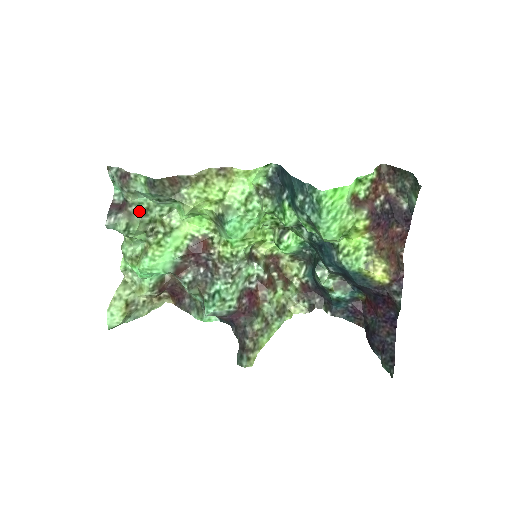
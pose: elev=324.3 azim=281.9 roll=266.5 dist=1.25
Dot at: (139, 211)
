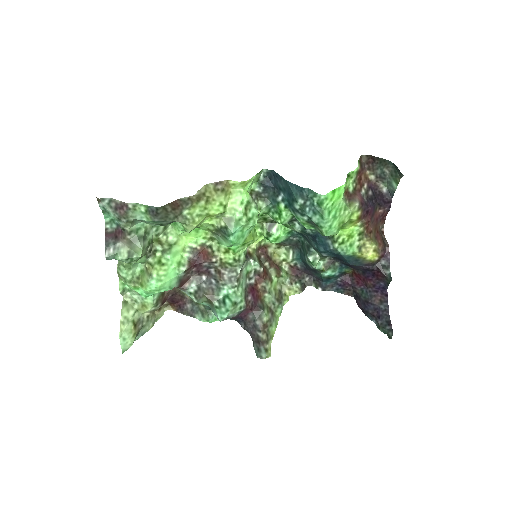
Dot at: (139, 237)
